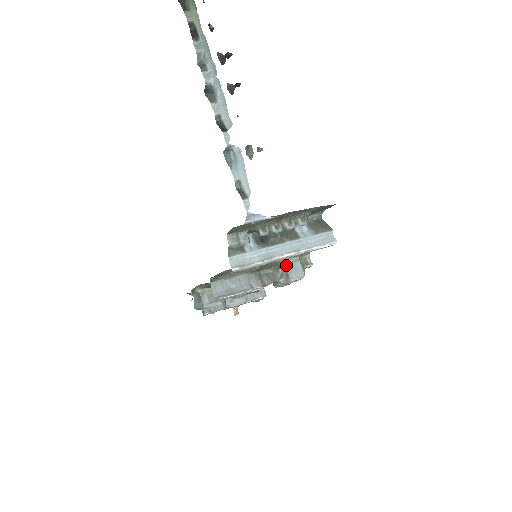
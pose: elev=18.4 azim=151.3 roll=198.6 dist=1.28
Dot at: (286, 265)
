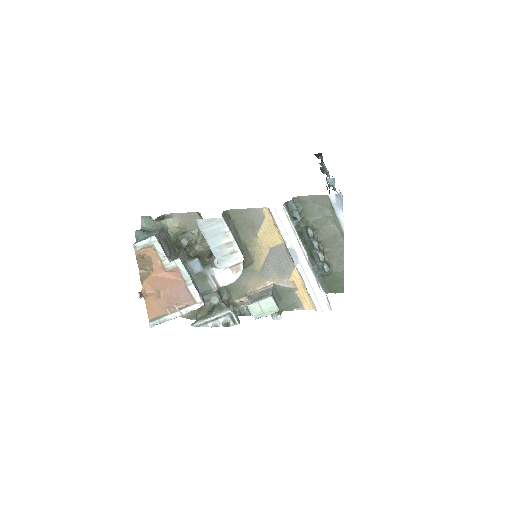
Dot at: (270, 289)
